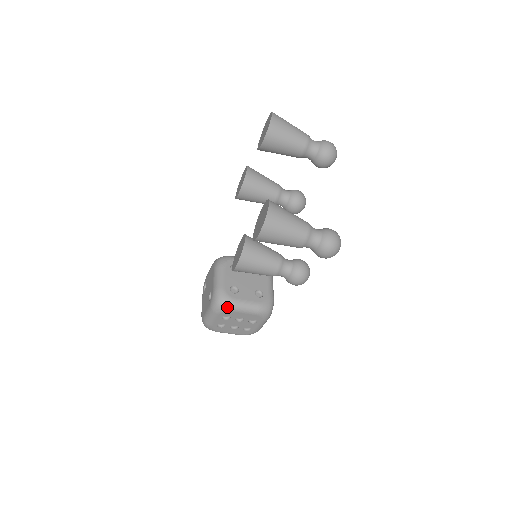
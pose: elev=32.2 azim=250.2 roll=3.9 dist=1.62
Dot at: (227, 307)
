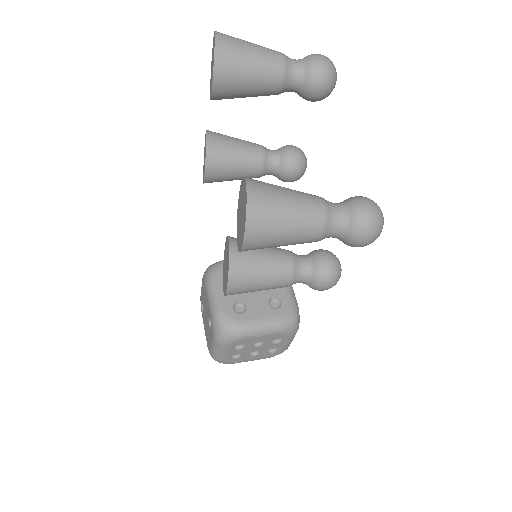
Dot at: (236, 335)
